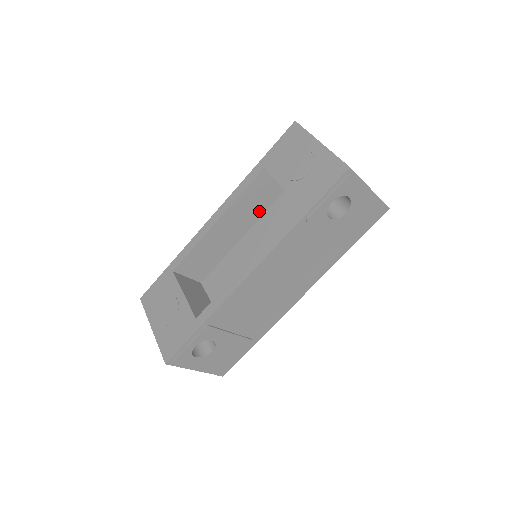
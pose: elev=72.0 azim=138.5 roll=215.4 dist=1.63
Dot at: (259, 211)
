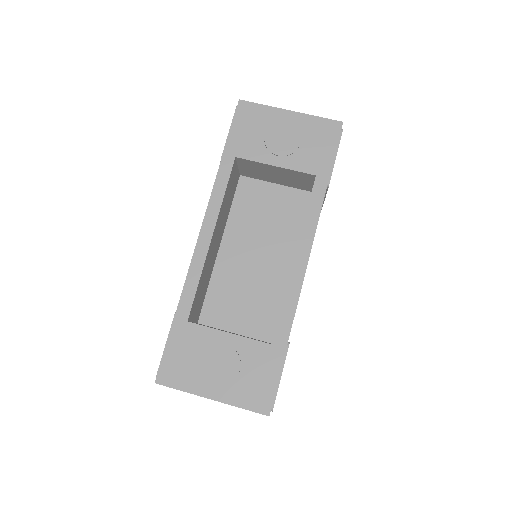
Dot at: (228, 211)
